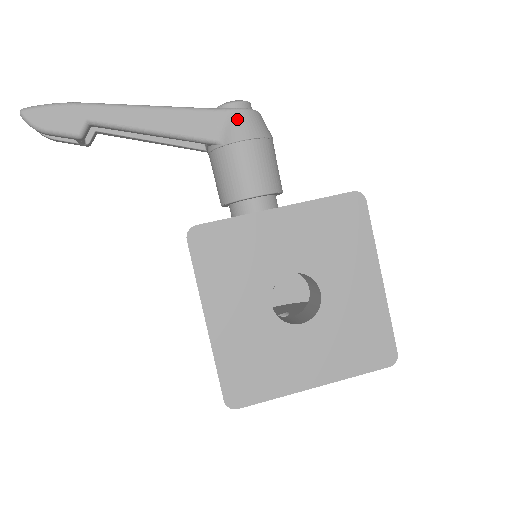
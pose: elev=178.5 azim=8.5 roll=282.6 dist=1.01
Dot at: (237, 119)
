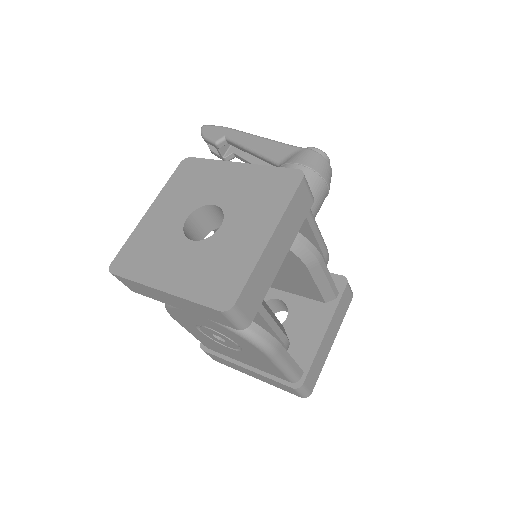
Dot at: (302, 153)
